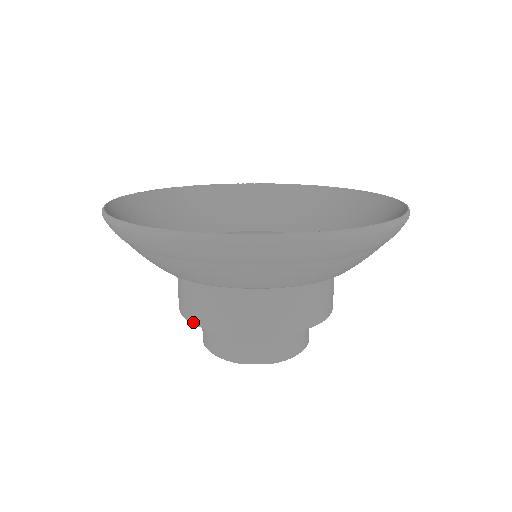
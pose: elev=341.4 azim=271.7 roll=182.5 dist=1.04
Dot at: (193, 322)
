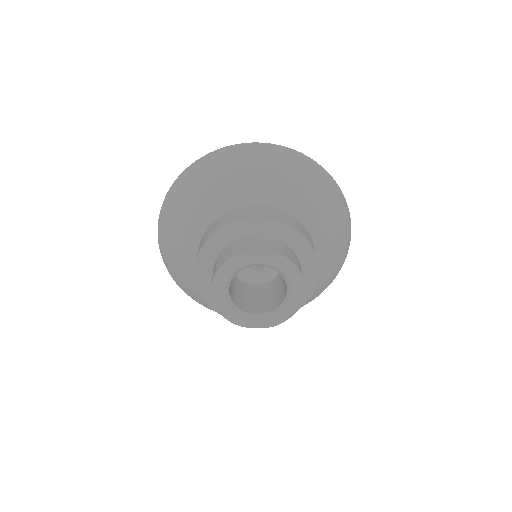
Dot at: (213, 233)
